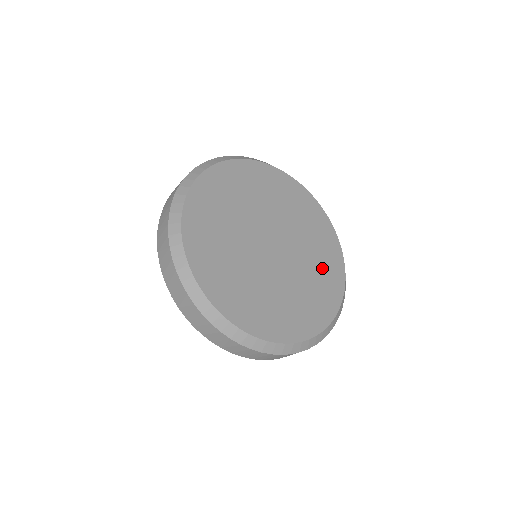
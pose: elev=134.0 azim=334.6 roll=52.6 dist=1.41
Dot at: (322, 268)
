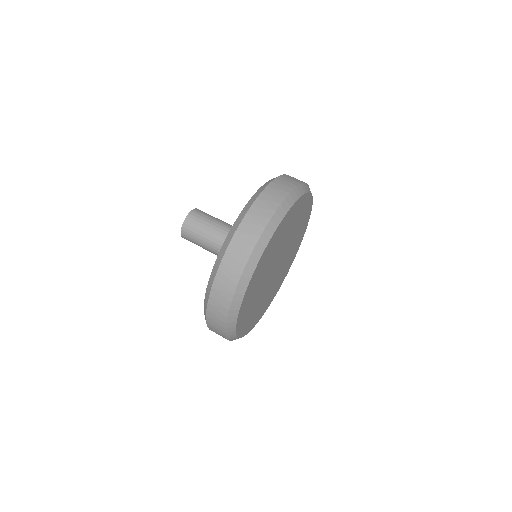
Dot at: (295, 247)
